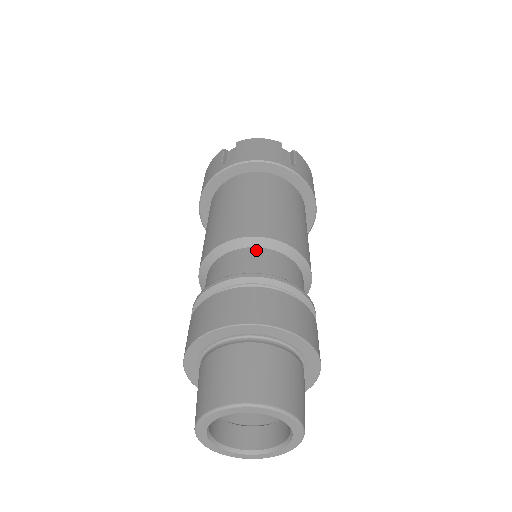
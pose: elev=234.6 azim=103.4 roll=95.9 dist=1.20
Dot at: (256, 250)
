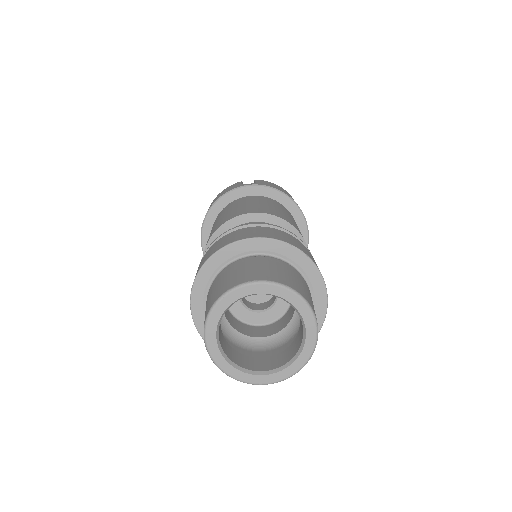
Dot at: occluded
